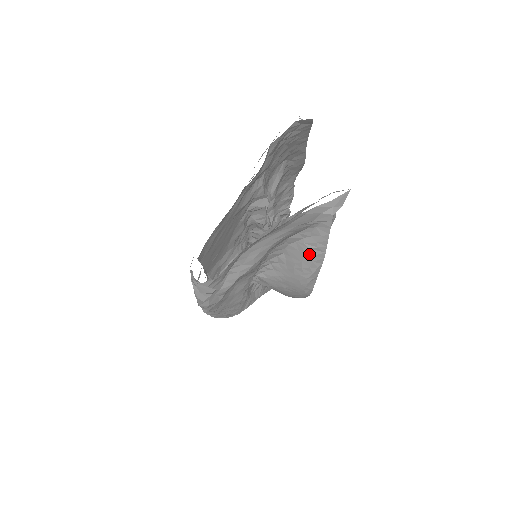
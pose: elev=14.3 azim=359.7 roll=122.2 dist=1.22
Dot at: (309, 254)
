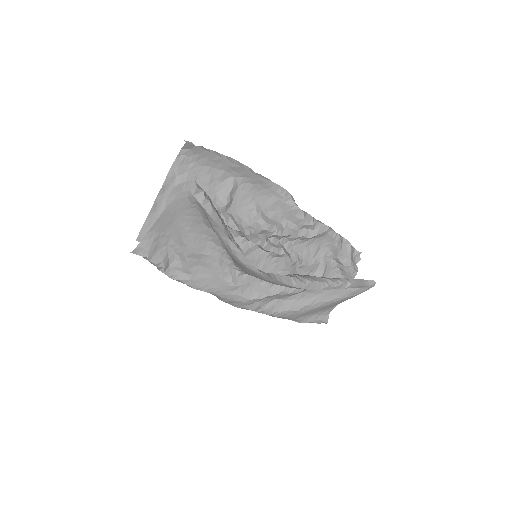
Dot at: (216, 232)
